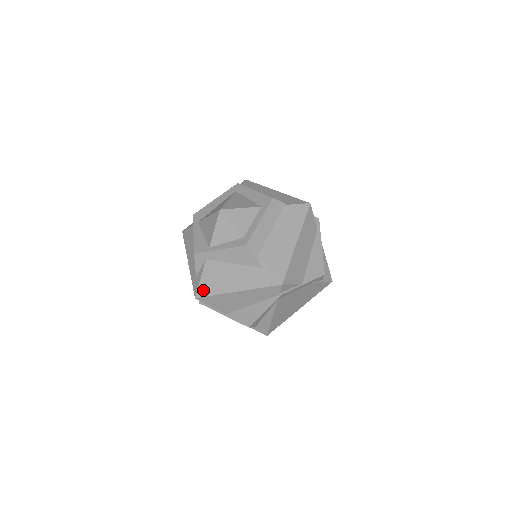
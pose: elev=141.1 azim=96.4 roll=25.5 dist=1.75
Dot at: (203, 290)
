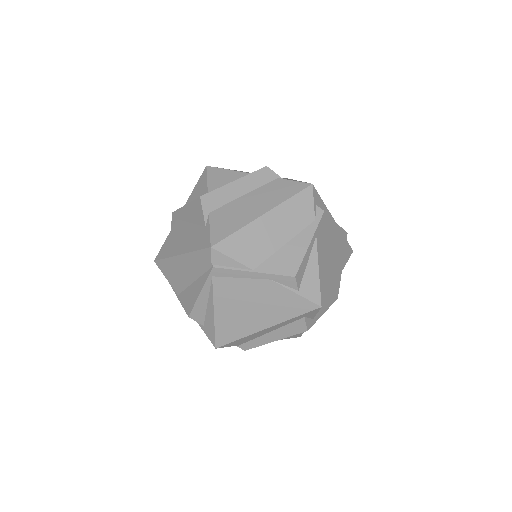
Dot at: (162, 252)
